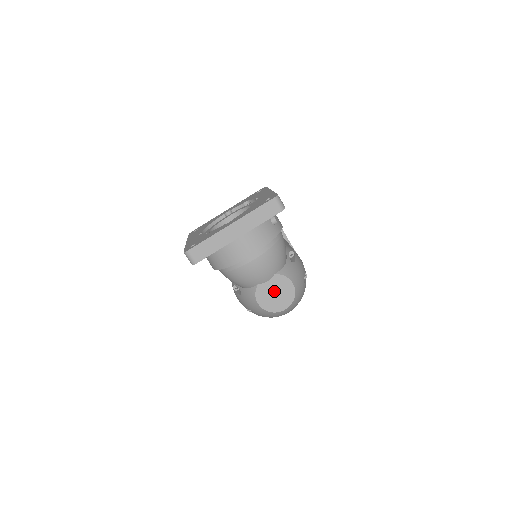
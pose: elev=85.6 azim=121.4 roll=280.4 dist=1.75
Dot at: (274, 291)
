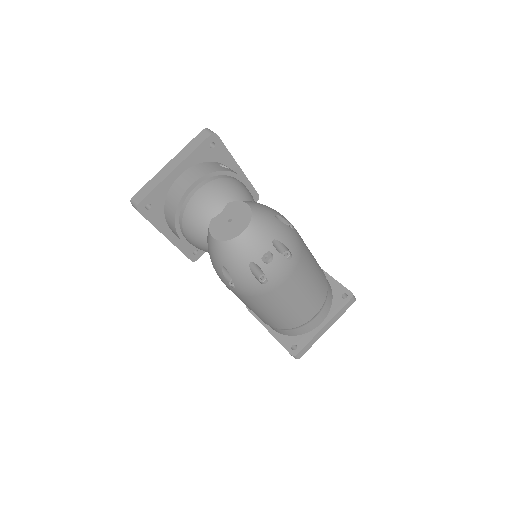
Dot at: (228, 219)
